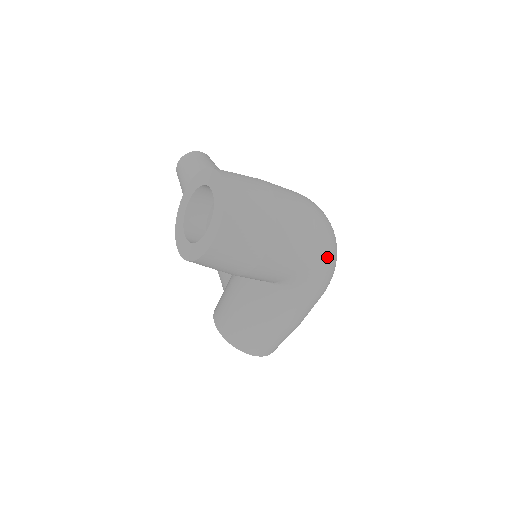
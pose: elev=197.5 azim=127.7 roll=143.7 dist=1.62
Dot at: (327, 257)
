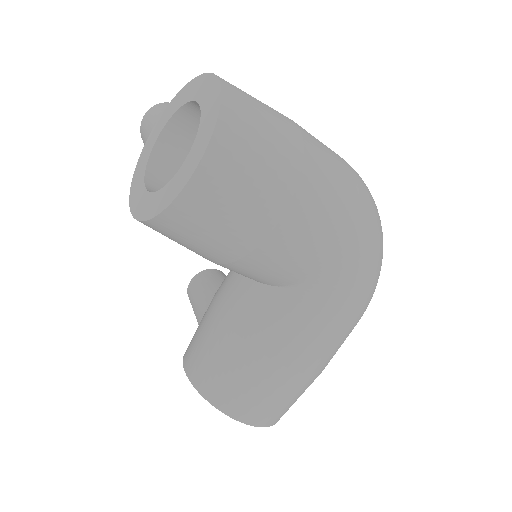
Dot at: (375, 245)
